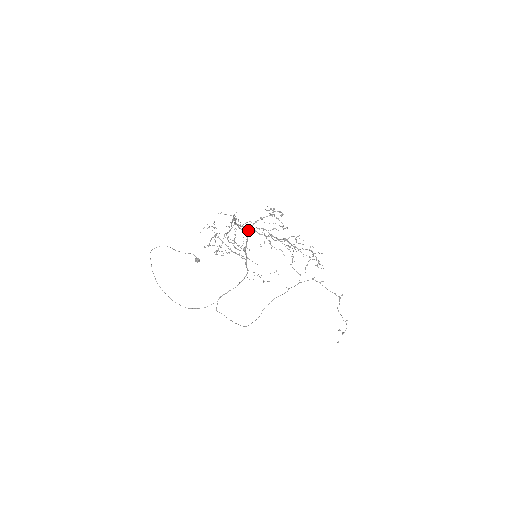
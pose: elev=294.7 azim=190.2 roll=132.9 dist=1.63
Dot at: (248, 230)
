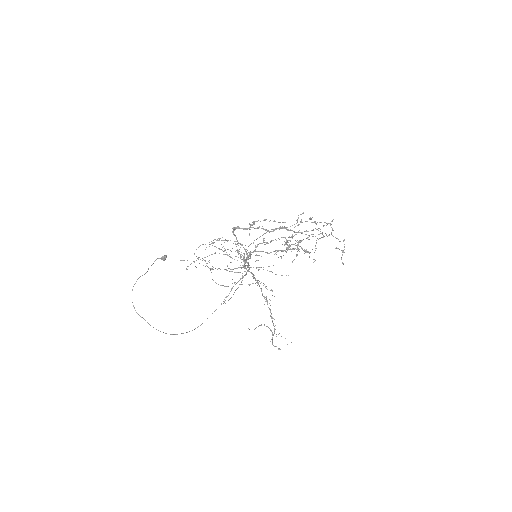
Dot at: (250, 253)
